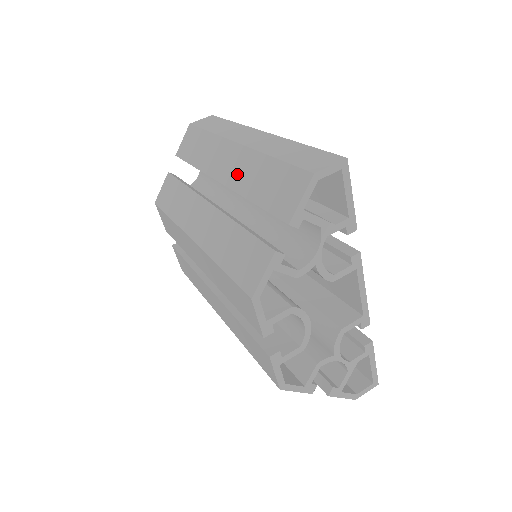
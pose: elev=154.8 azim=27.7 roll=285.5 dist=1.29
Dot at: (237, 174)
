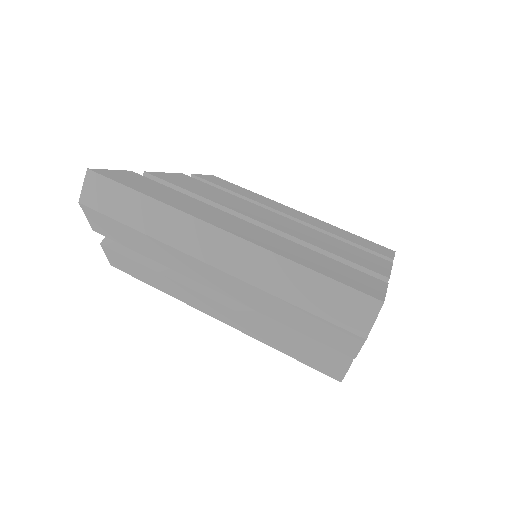
Dot at: (241, 296)
